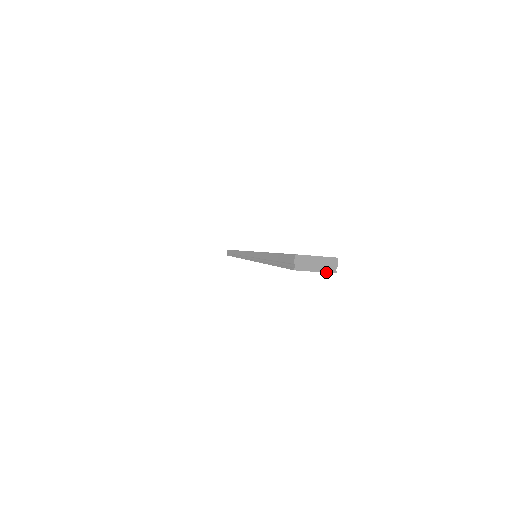
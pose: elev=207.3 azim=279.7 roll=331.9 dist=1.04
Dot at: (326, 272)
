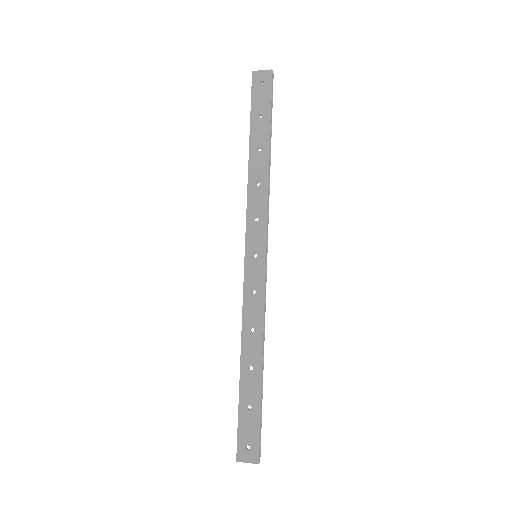
Dot at: (254, 461)
